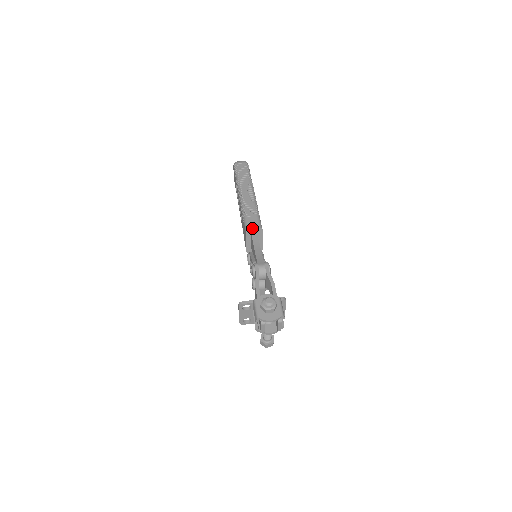
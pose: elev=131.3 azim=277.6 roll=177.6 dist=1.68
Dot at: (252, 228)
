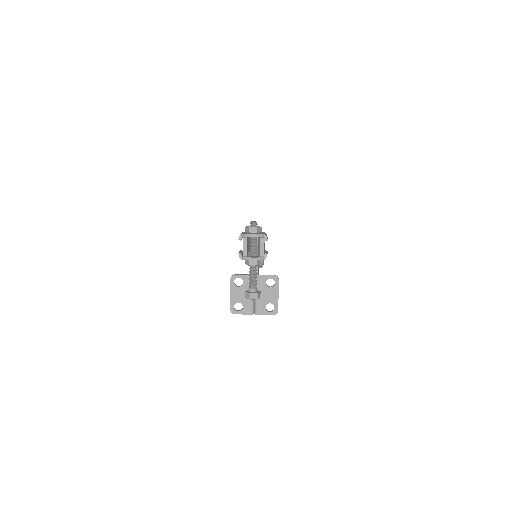
Dot at: occluded
